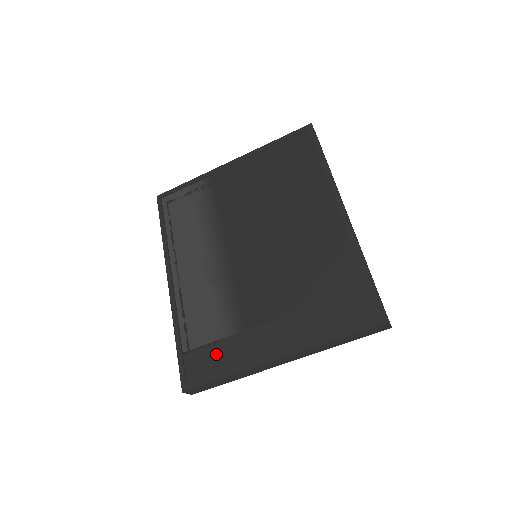
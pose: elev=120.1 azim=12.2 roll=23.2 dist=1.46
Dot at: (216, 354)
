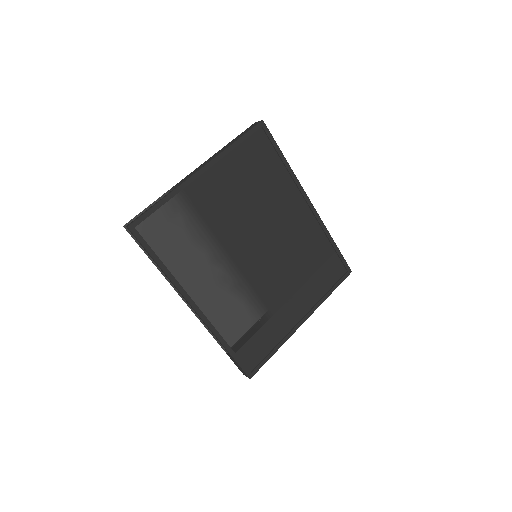
Dot at: (260, 341)
